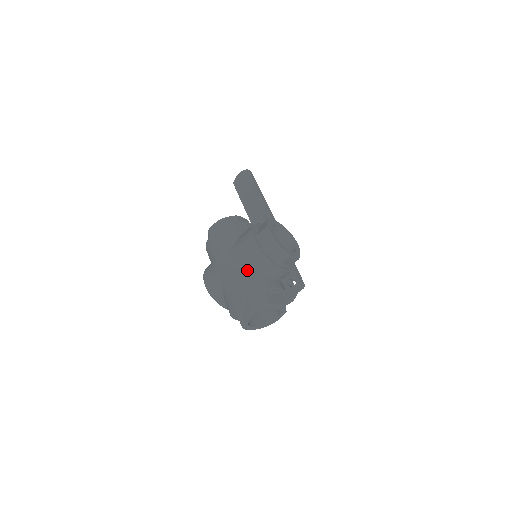
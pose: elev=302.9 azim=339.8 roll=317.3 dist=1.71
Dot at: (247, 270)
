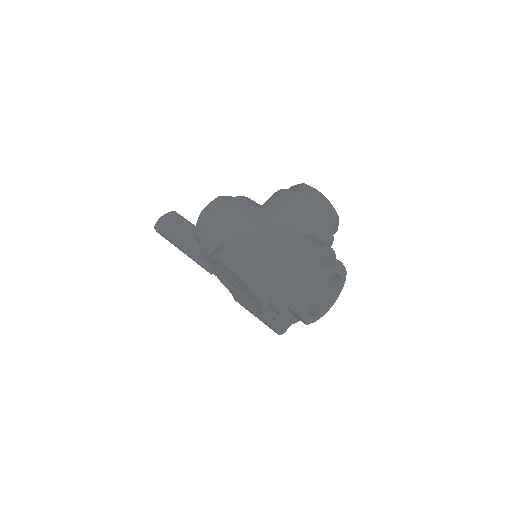
Dot at: (295, 229)
